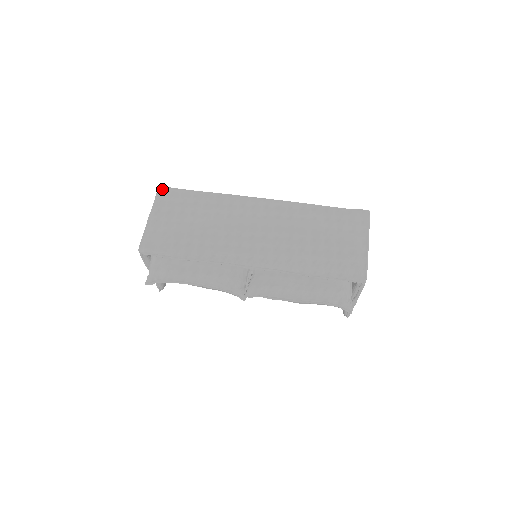
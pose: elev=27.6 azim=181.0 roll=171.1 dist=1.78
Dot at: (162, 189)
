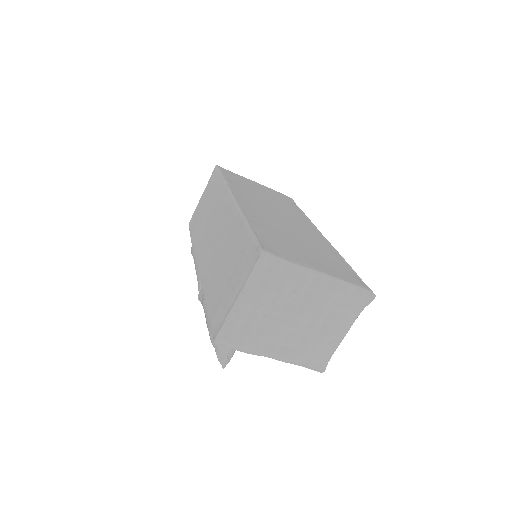
Dot at: (215, 169)
